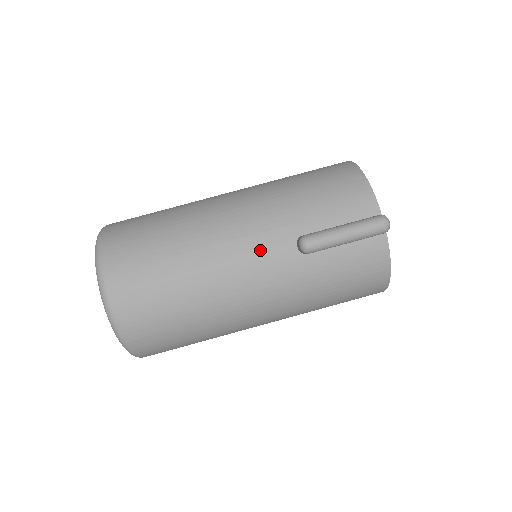
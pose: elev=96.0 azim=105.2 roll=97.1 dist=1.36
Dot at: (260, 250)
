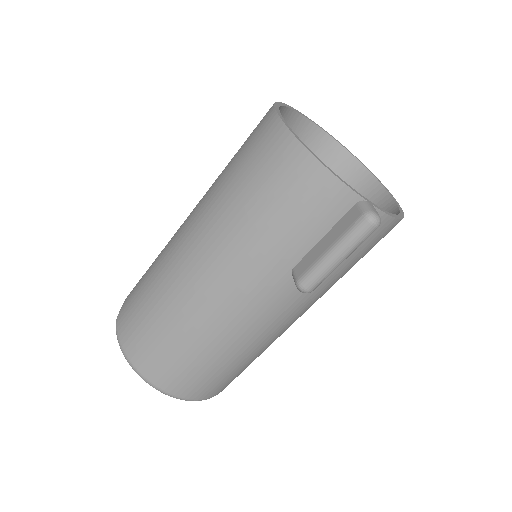
Dot at: (264, 302)
